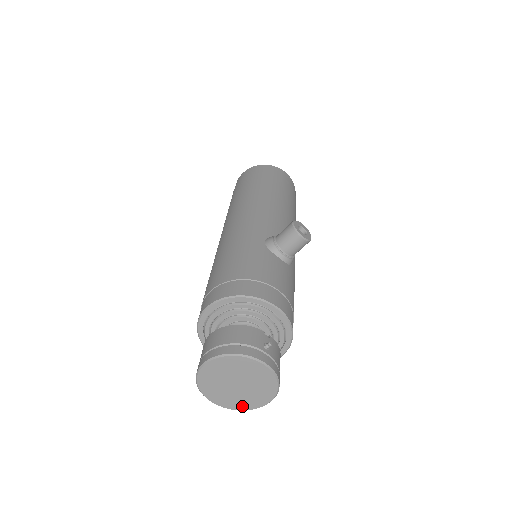
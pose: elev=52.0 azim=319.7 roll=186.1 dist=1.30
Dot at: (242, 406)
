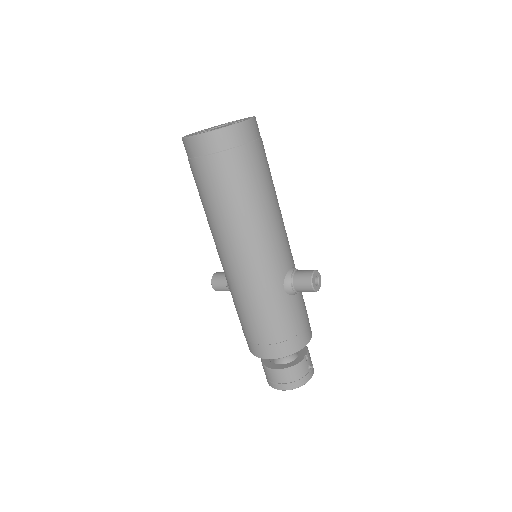
Dot at: occluded
